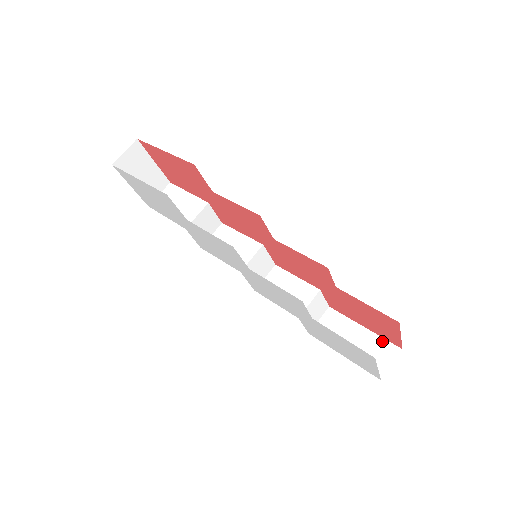
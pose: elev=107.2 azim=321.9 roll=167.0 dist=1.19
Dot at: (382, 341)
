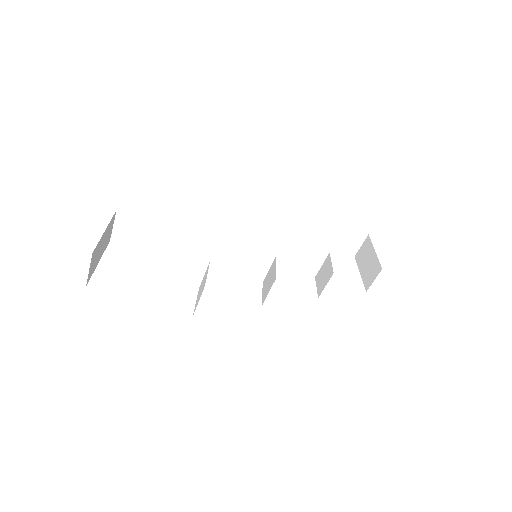
Dot at: (353, 232)
